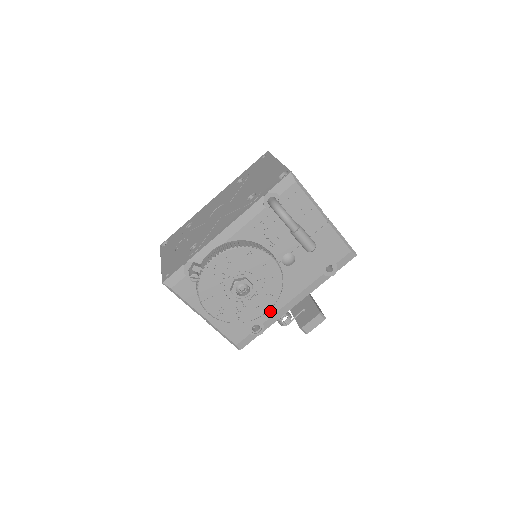
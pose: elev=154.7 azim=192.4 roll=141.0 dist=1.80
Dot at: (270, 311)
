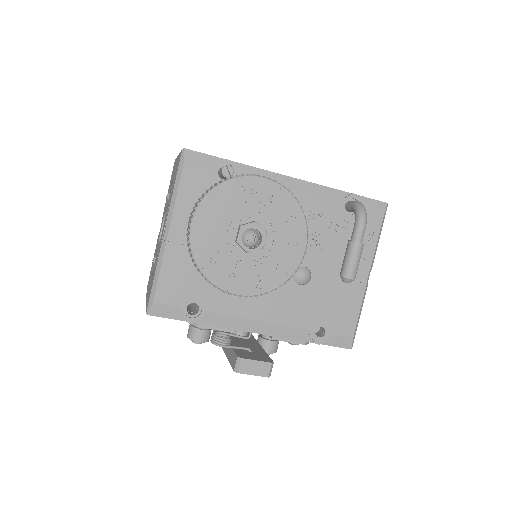
Dot at: (227, 307)
